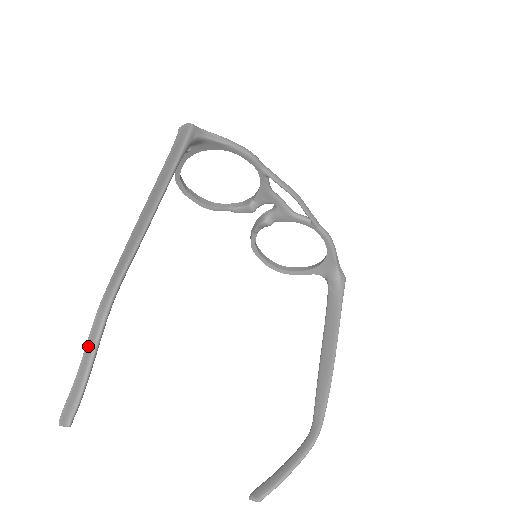
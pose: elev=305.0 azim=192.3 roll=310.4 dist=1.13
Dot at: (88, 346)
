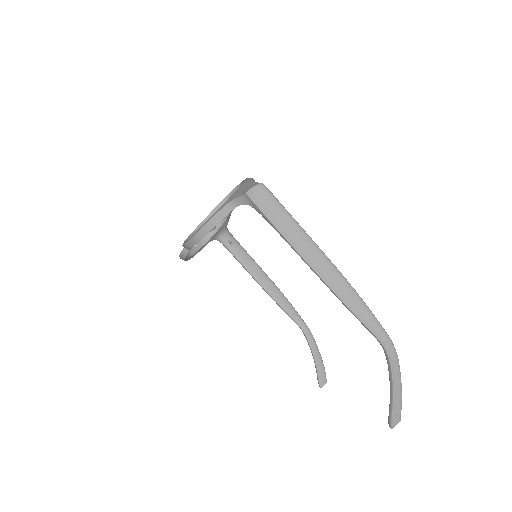
Dot at: (395, 372)
